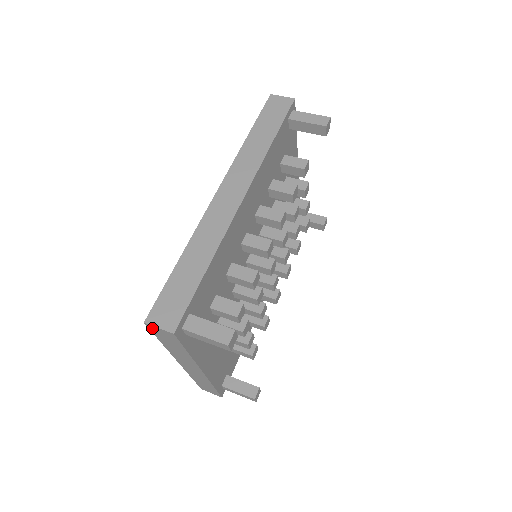
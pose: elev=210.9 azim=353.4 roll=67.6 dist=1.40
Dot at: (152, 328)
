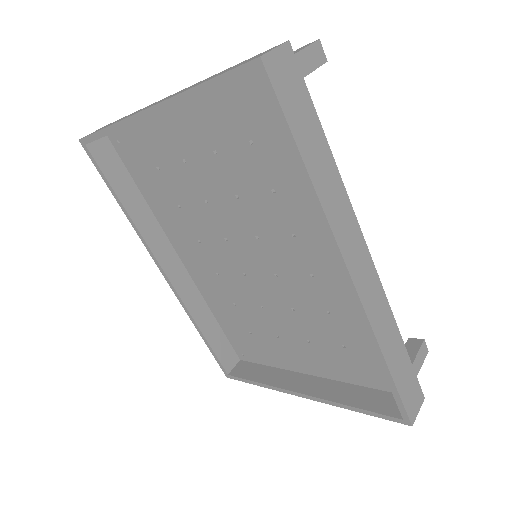
Dot at: occluded
